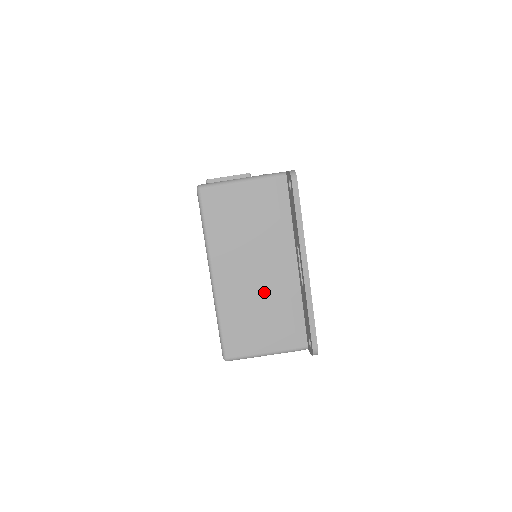
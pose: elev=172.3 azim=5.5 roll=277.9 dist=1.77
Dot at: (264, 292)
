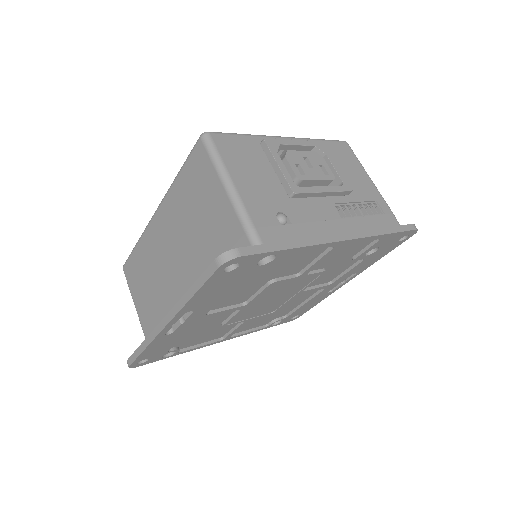
Dot at: (164, 282)
